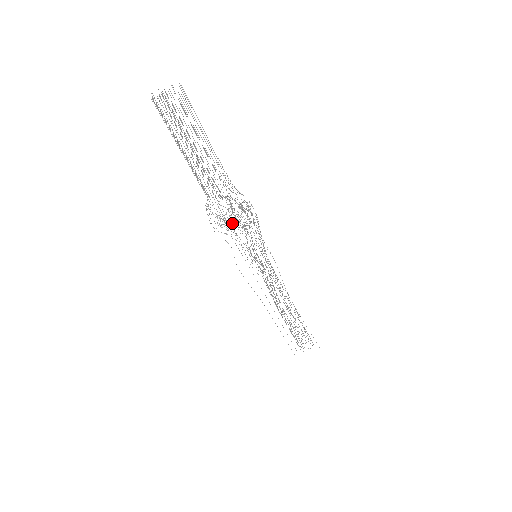
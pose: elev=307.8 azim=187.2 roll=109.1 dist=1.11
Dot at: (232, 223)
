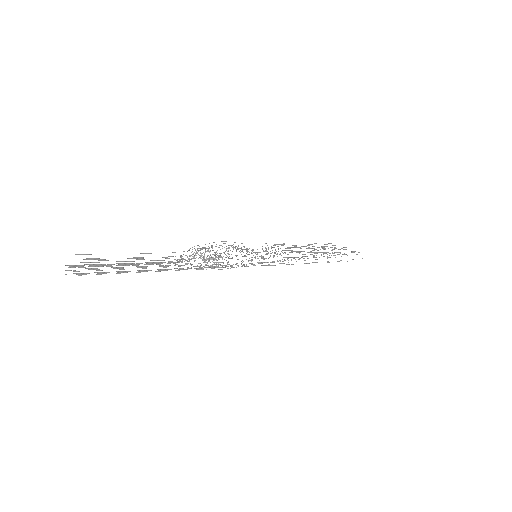
Dot at: (215, 258)
